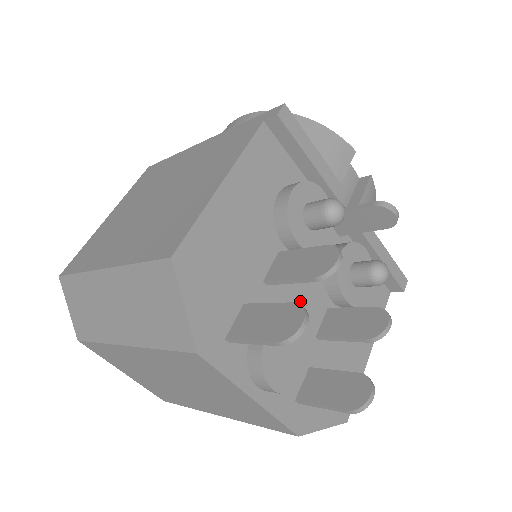
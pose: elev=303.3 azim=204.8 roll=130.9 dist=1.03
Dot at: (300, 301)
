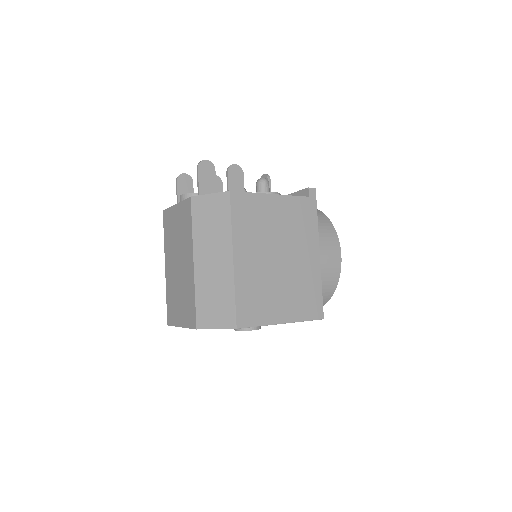
Dot at: occluded
